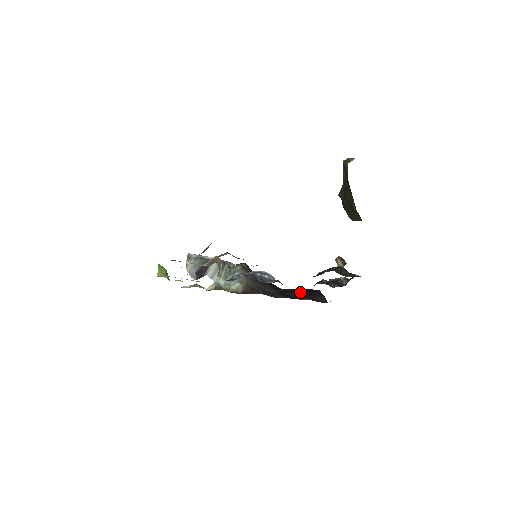
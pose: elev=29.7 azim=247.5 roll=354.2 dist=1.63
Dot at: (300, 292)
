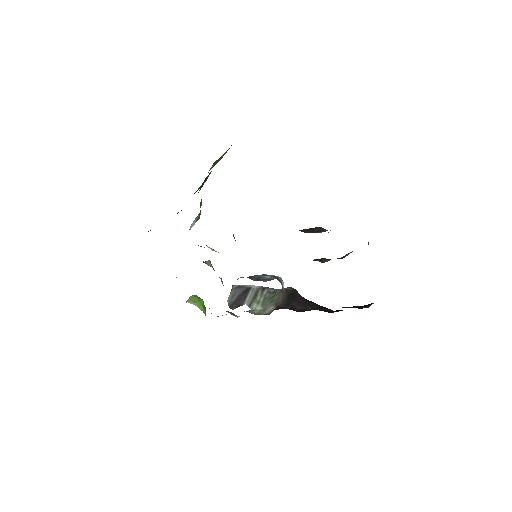
Dot at: occluded
